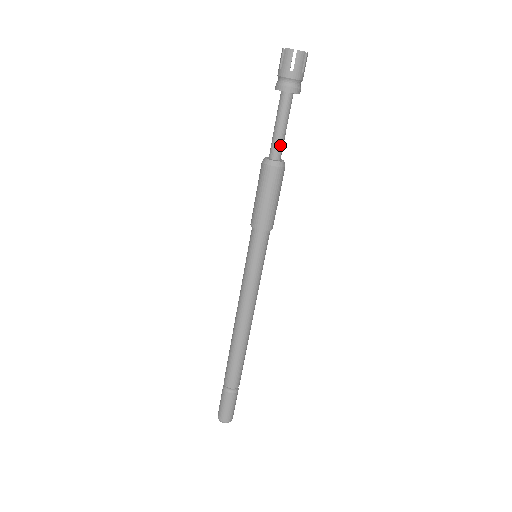
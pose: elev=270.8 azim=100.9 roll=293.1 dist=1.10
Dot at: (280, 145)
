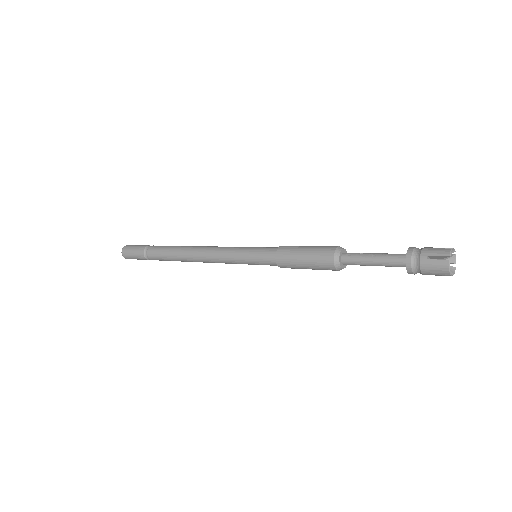
Dot at: occluded
